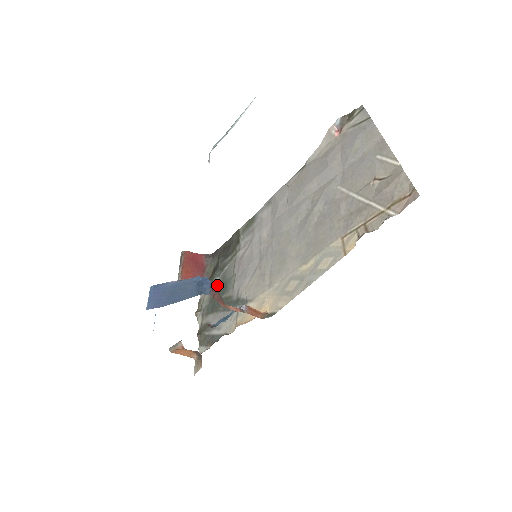
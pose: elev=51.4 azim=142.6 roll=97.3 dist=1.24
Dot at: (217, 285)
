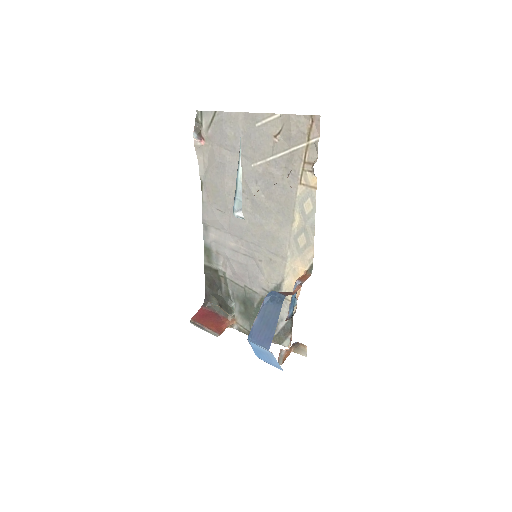
Dot at: (239, 307)
